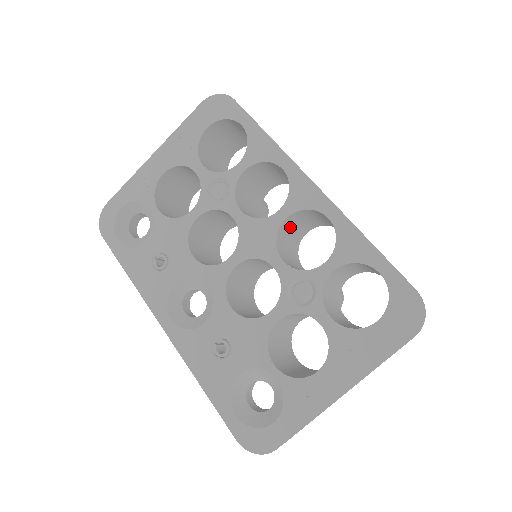
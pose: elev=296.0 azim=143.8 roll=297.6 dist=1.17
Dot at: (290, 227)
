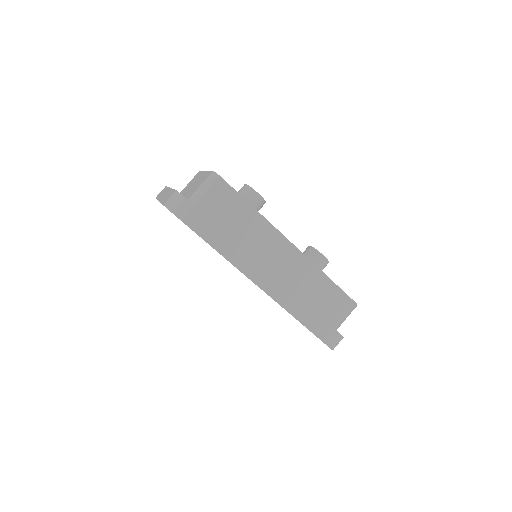
Dot at: occluded
